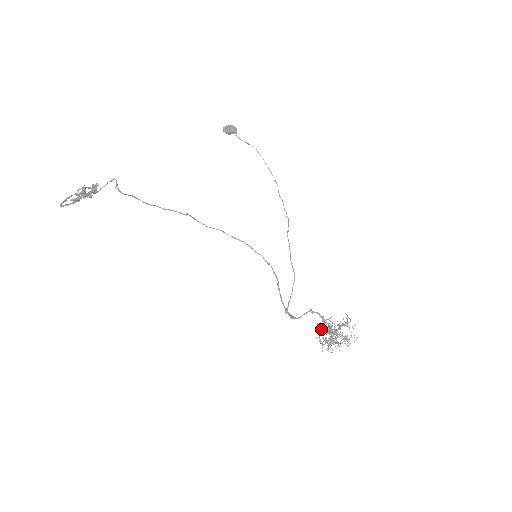
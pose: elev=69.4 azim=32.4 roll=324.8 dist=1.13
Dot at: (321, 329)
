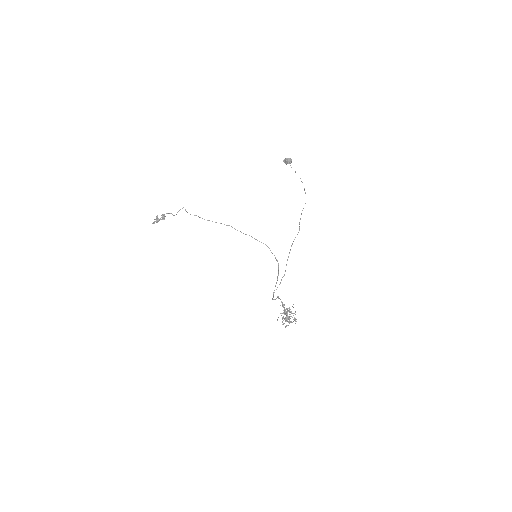
Dot at: occluded
